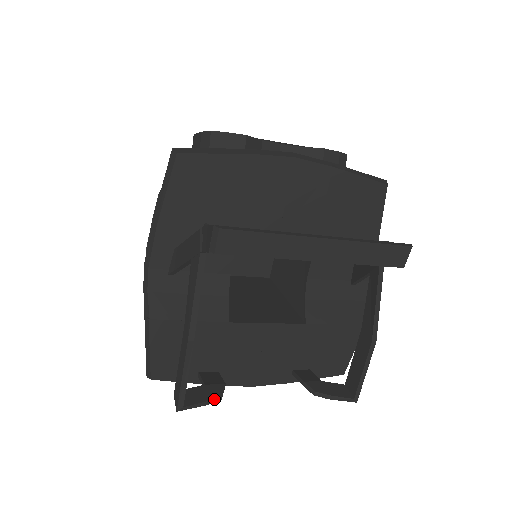
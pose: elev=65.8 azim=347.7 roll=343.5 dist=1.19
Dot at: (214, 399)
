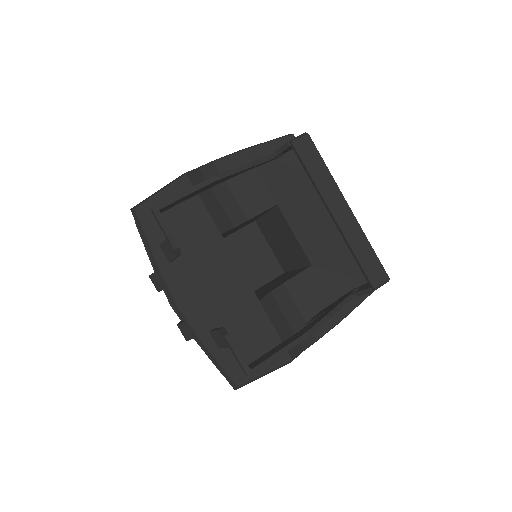
Dot at: (173, 239)
